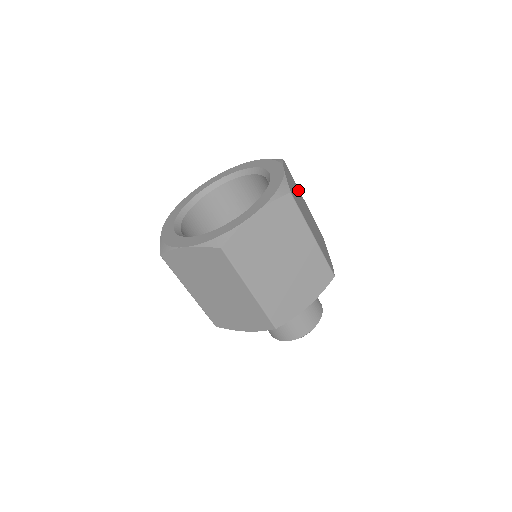
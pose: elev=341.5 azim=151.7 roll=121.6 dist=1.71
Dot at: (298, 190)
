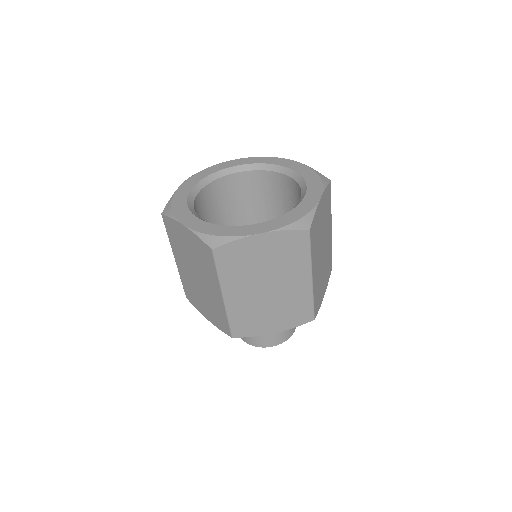
Dot at: occluded
